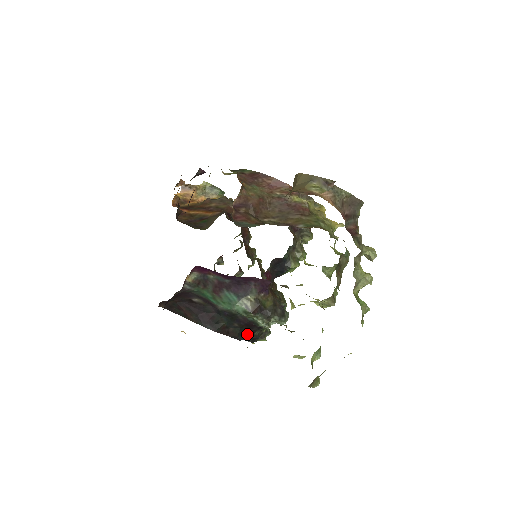
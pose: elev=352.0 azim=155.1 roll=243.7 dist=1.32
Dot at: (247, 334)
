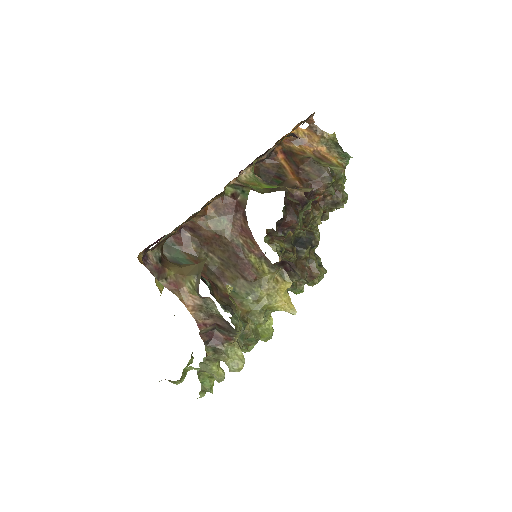
Dot at: occluded
